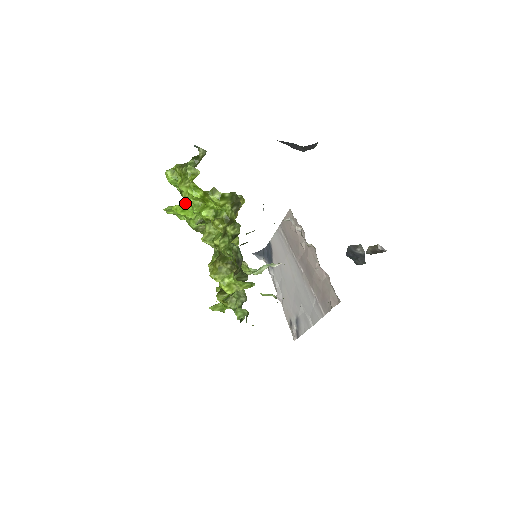
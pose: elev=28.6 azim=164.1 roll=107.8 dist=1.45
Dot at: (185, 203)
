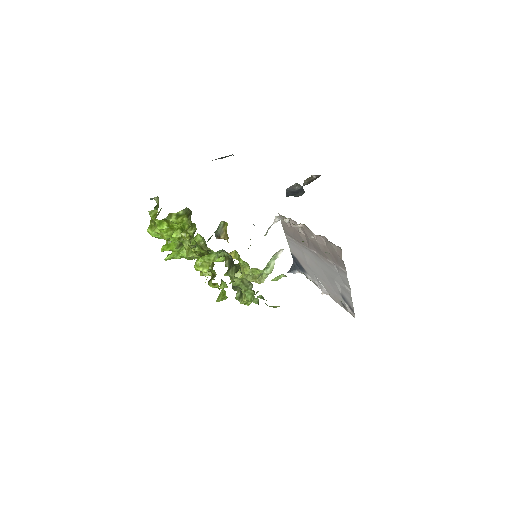
Dot at: (167, 242)
